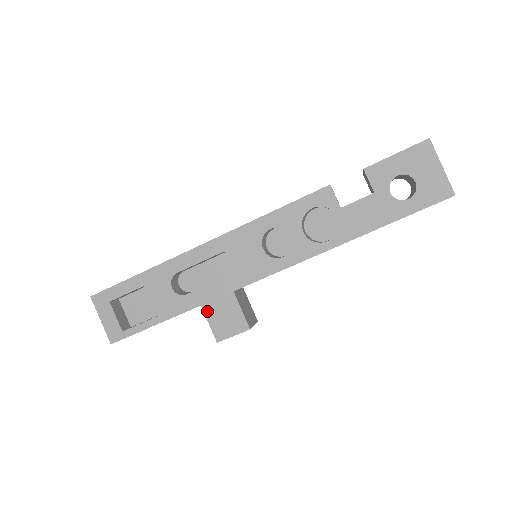
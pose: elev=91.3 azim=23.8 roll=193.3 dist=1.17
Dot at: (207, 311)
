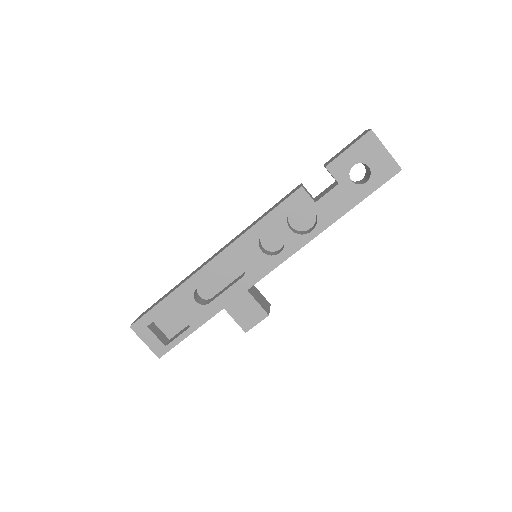
Dot at: (230, 311)
